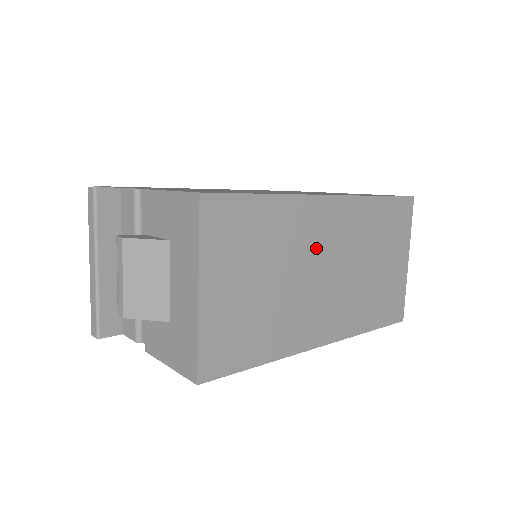
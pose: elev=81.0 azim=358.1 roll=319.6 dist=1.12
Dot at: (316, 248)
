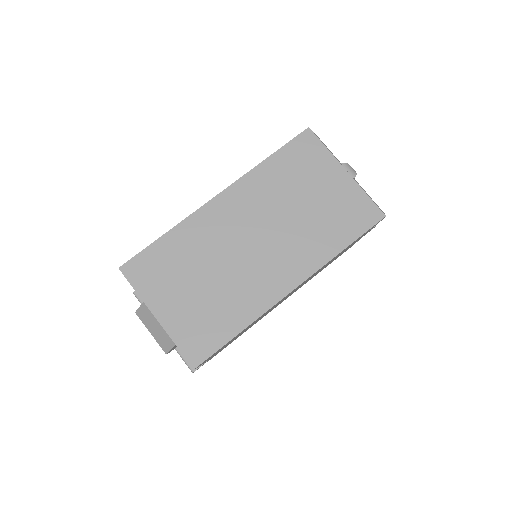
Dot at: (231, 234)
